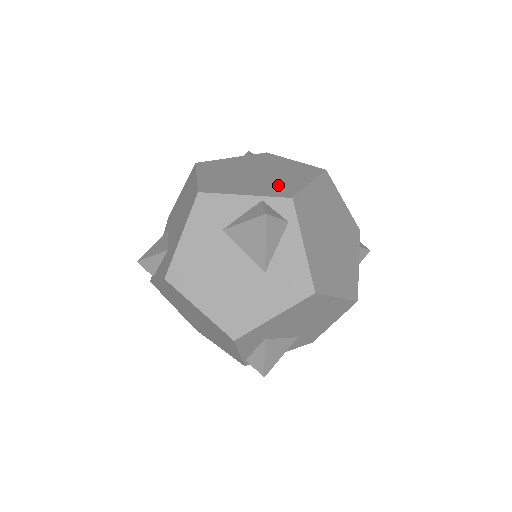
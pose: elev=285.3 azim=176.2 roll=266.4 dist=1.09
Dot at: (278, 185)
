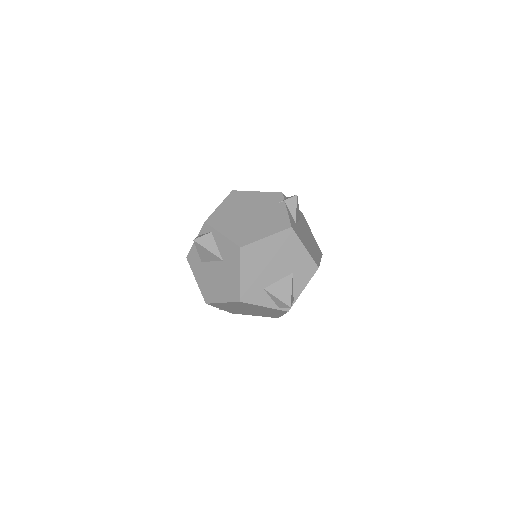
Dot at: occluded
